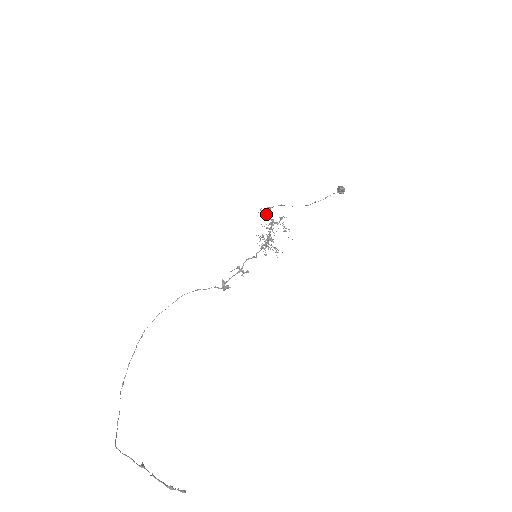
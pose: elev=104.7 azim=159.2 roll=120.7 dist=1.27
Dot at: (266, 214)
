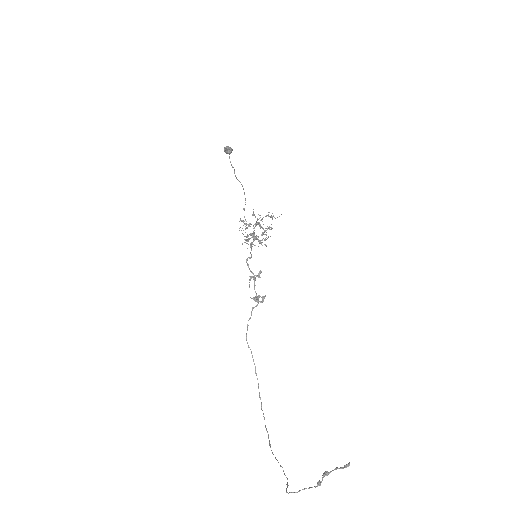
Dot at: occluded
